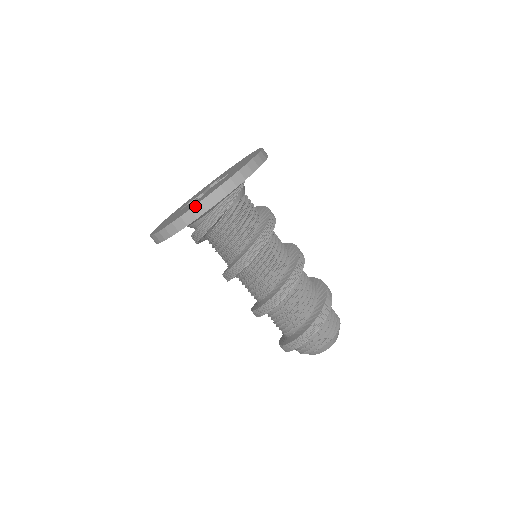
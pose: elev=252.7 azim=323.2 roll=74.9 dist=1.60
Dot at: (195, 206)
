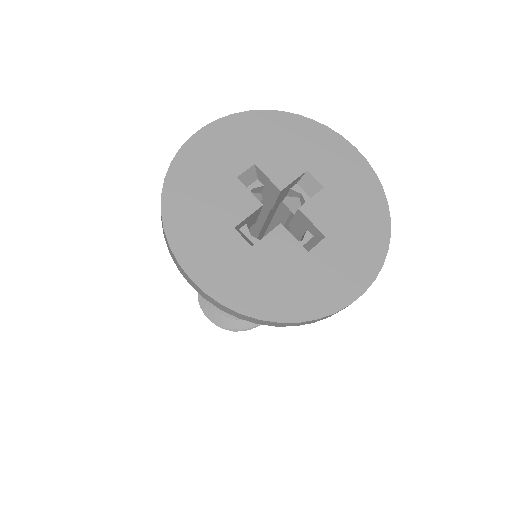
Dot at: occluded
